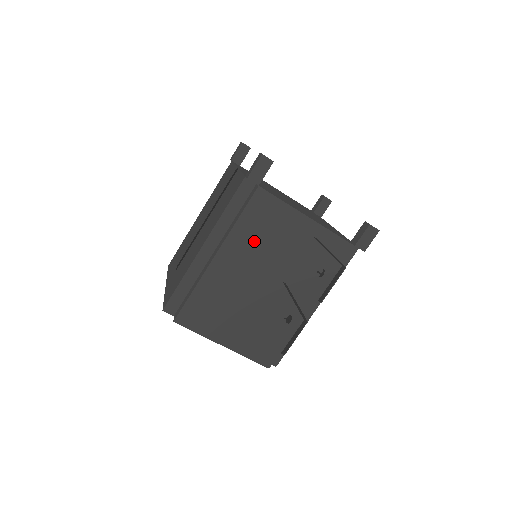
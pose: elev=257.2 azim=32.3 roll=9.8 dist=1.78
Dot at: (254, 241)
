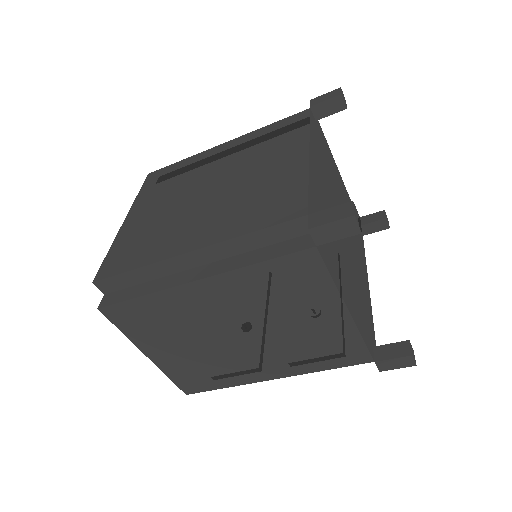
Dot at: (259, 295)
